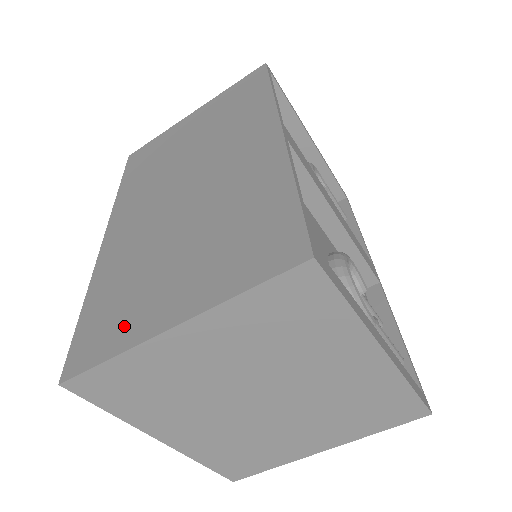
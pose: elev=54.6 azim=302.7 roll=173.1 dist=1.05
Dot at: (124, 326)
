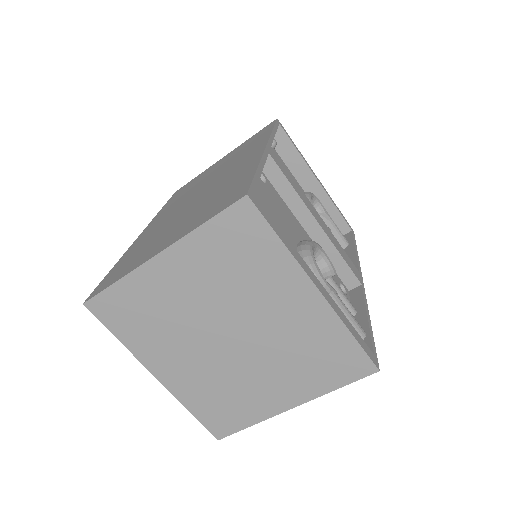
Dot at: (132, 265)
